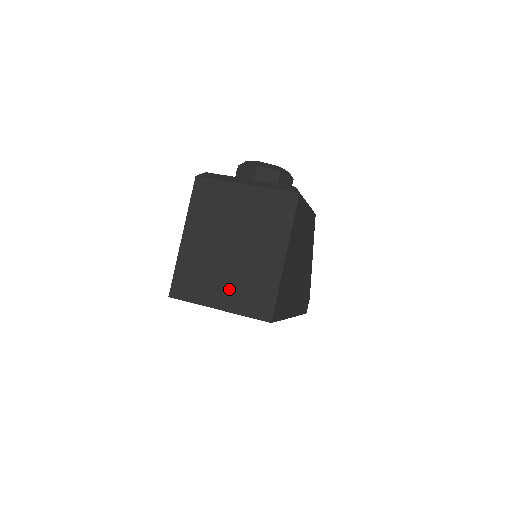
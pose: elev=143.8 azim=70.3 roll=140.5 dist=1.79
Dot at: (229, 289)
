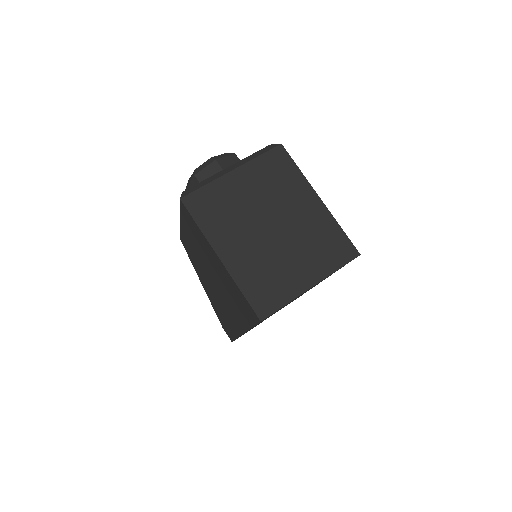
Dot at: (304, 262)
